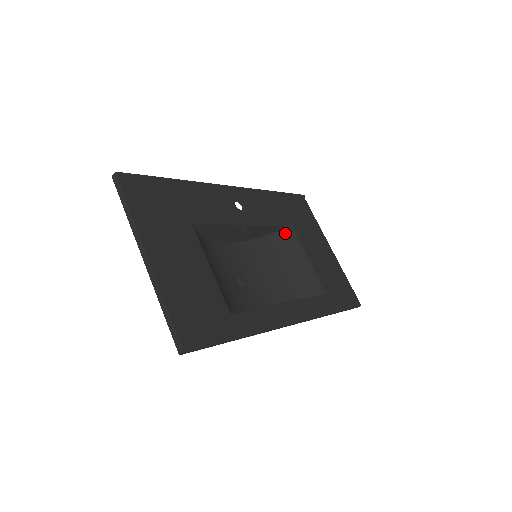
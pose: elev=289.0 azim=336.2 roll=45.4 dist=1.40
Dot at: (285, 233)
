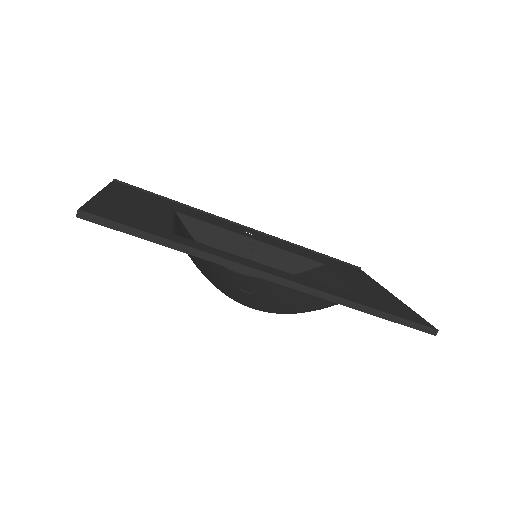
Dot at: (316, 269)
